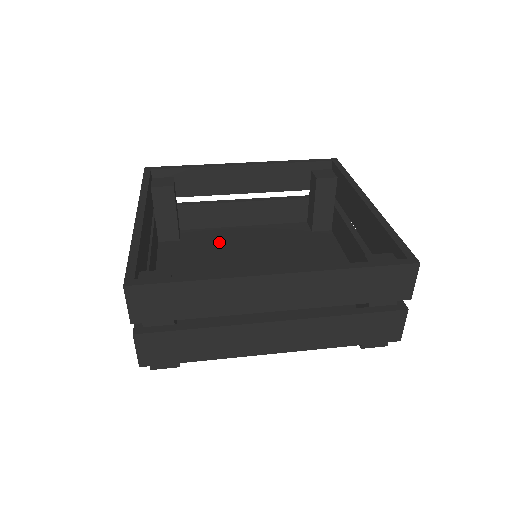
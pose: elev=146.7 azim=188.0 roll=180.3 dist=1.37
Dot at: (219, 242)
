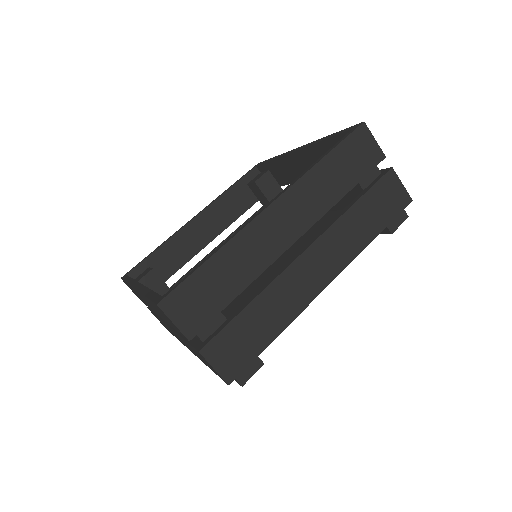
Dot at: occluded
